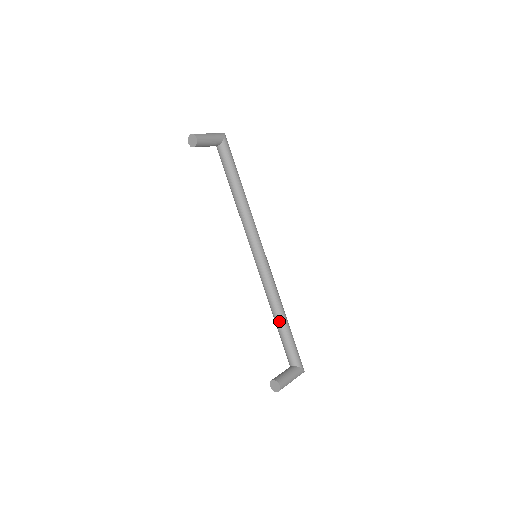
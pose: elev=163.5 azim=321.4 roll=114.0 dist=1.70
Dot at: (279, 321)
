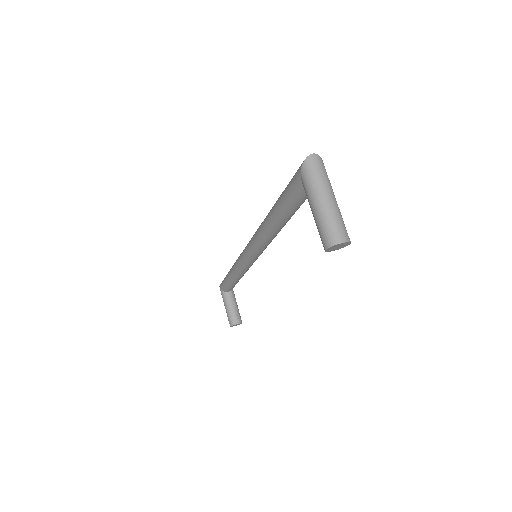
Dot at: occluded
